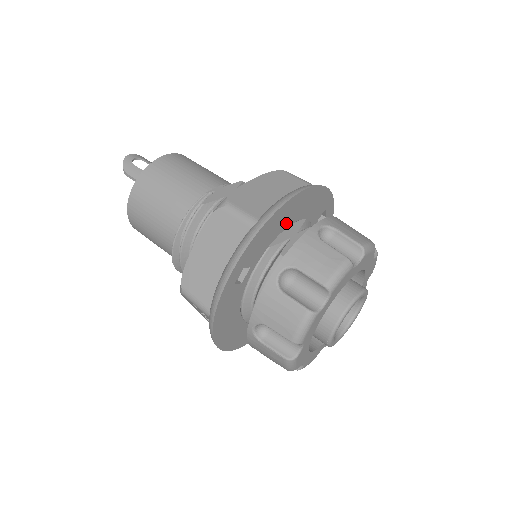
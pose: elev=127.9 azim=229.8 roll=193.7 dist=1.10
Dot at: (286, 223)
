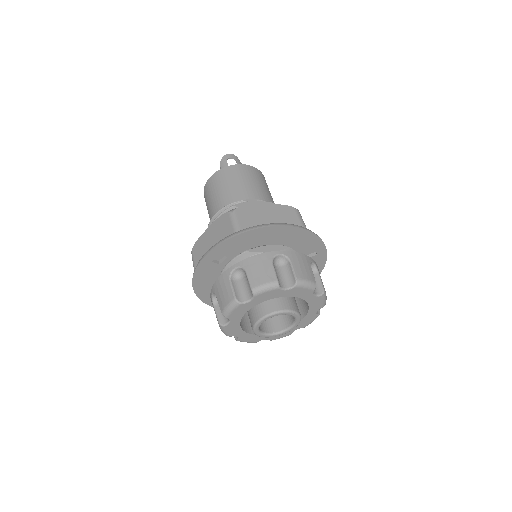
Dot at: (265, 241)
